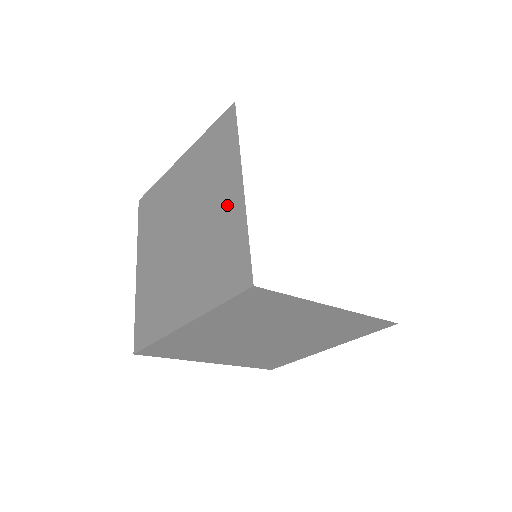
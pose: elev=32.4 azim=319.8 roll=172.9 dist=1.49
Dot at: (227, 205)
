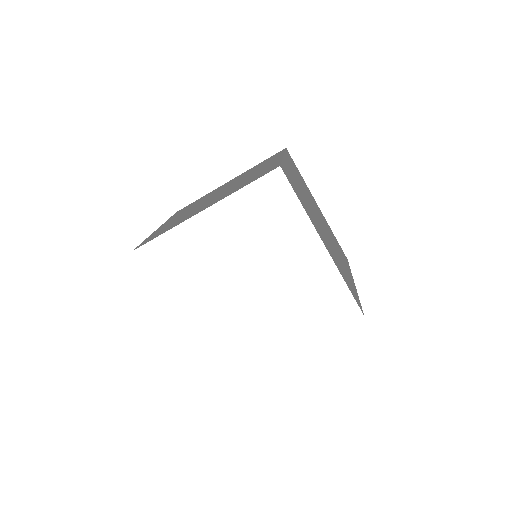
Dot at: occluded
